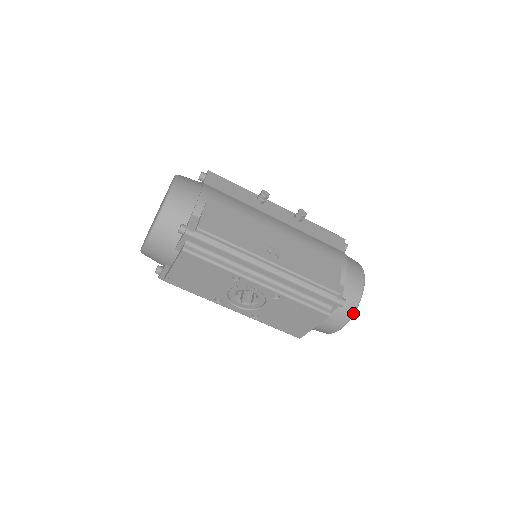
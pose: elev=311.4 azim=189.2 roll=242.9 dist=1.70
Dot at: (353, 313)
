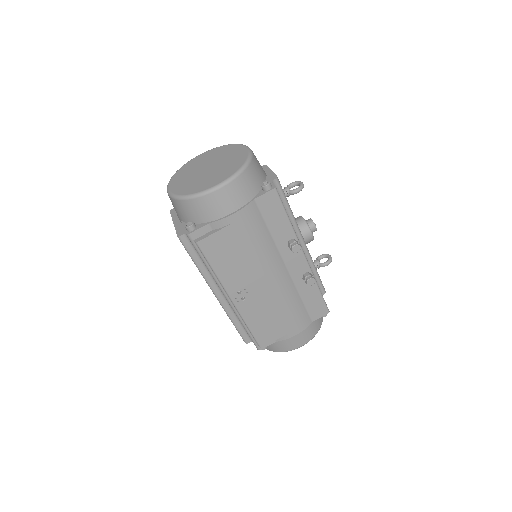
Dot at: (269, 350)
